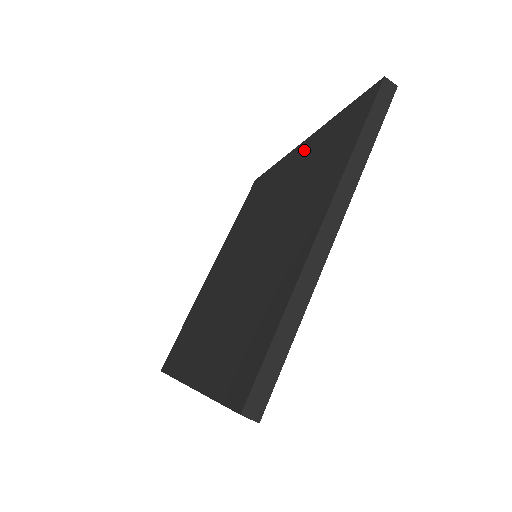
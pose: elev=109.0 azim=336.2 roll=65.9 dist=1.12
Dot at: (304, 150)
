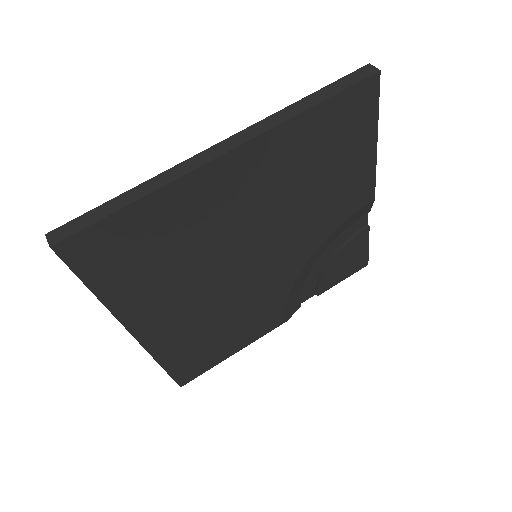
Dot at: occluded
